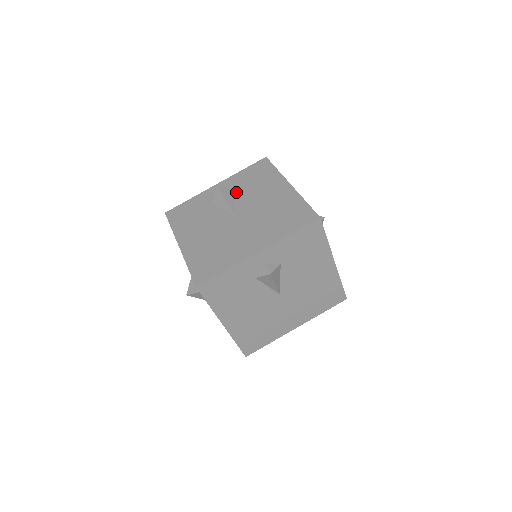
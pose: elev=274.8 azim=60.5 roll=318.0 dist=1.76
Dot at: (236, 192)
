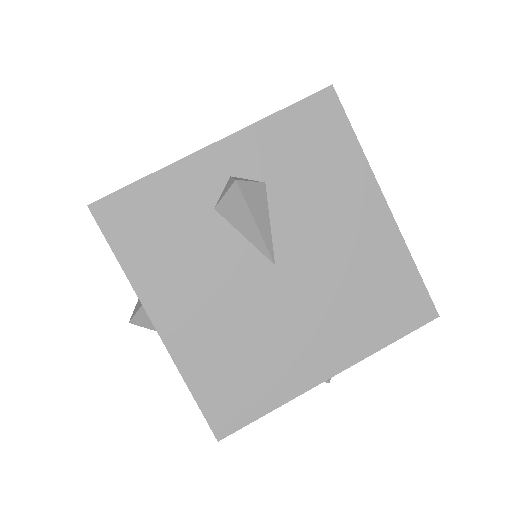
Dot at: (270, 191)
